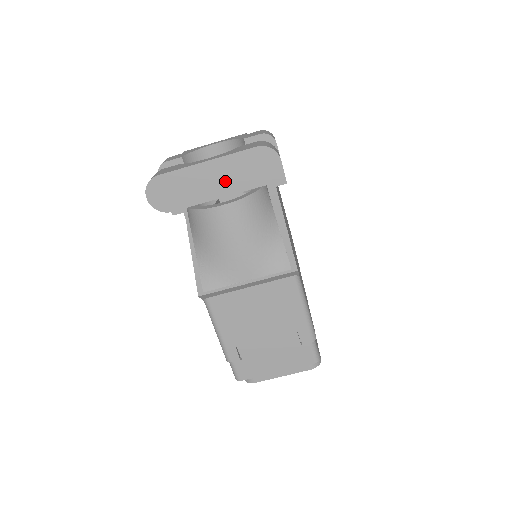
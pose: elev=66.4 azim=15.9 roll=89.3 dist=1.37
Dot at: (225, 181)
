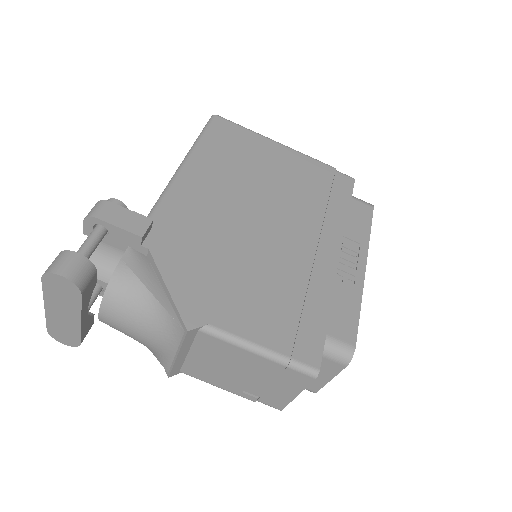
Dot at: (67, 310)
